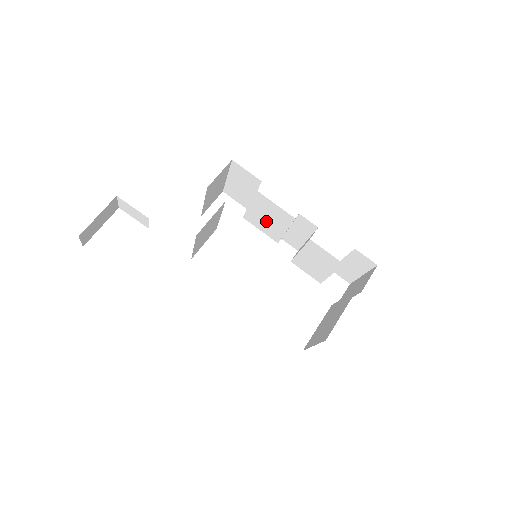
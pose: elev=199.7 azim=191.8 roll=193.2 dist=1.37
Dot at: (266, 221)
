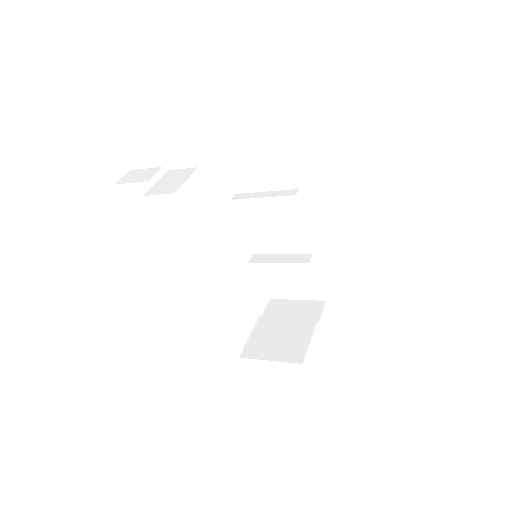
Dot at: (262, 220)
